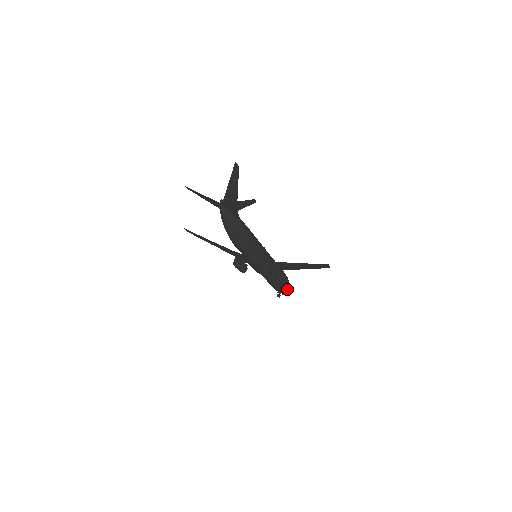
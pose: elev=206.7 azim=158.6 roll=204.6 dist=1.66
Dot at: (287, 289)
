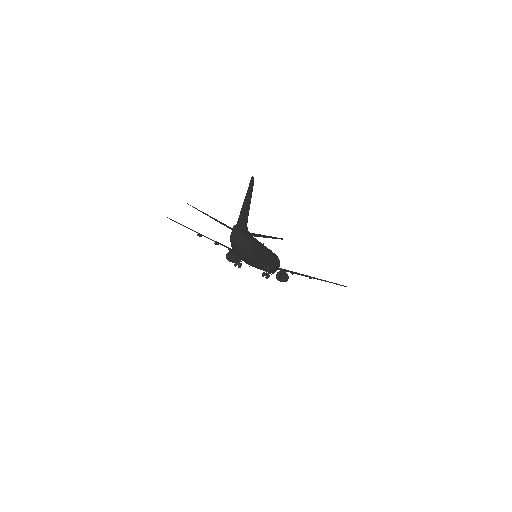
Dot at: occluded
